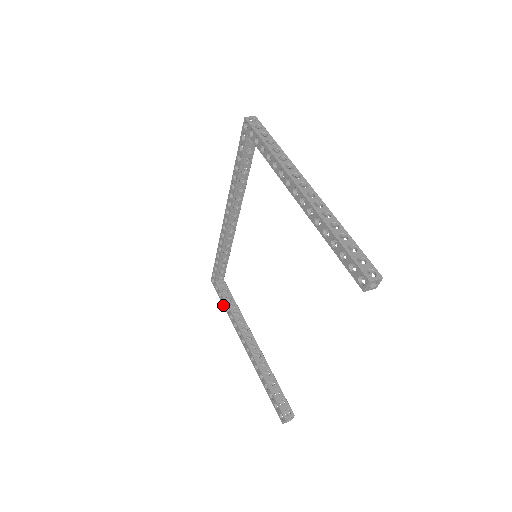
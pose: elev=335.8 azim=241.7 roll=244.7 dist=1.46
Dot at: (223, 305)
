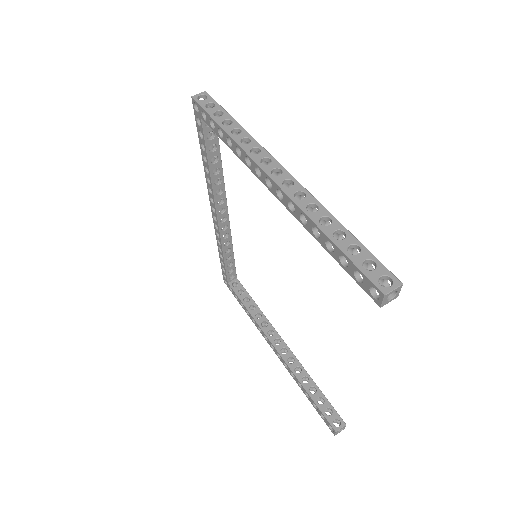
Dot at: occluded
